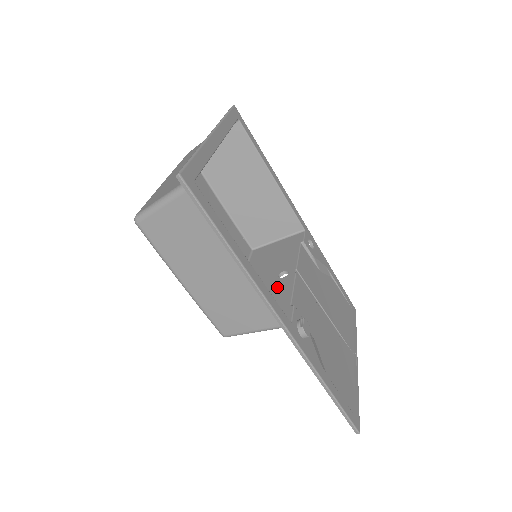
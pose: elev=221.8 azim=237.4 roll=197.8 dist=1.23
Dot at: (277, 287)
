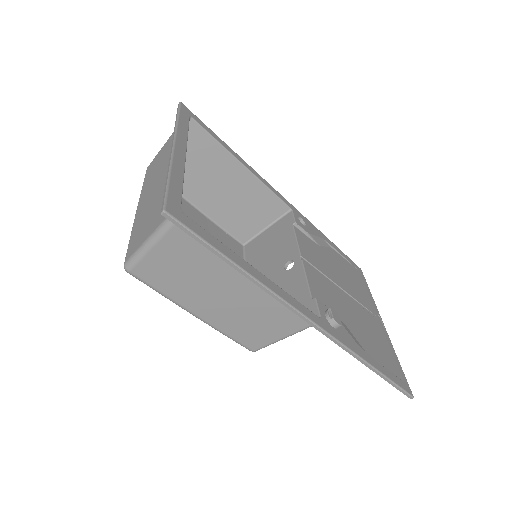
Dot at: (288, 281)
